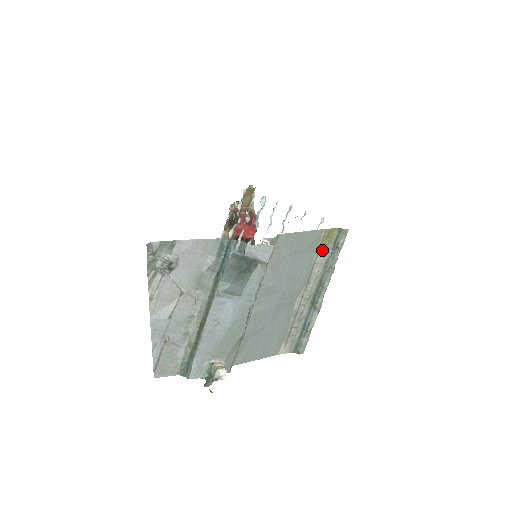
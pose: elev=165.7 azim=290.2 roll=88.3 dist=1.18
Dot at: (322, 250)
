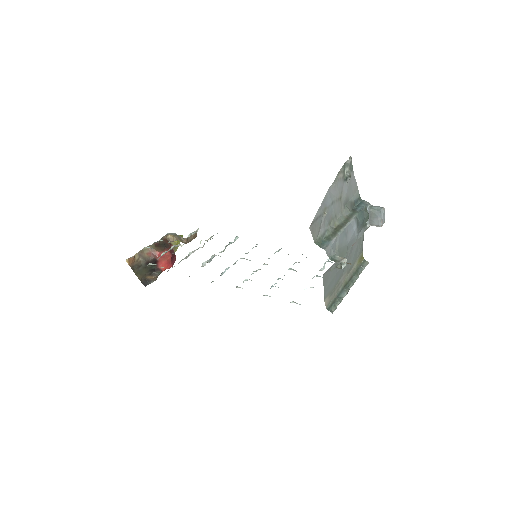
Dot at: (357, 262)
